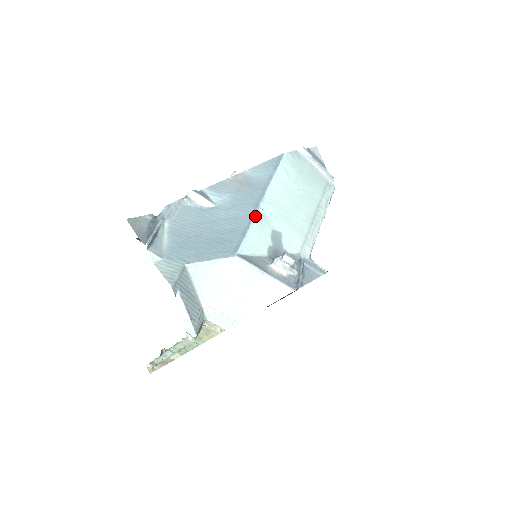
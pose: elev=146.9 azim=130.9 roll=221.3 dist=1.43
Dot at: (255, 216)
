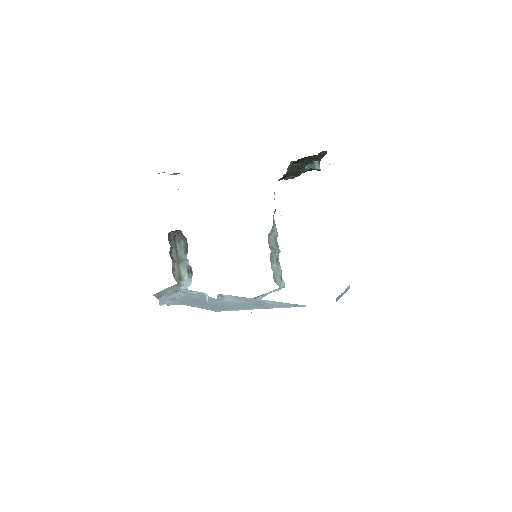
Dot at: occluded
